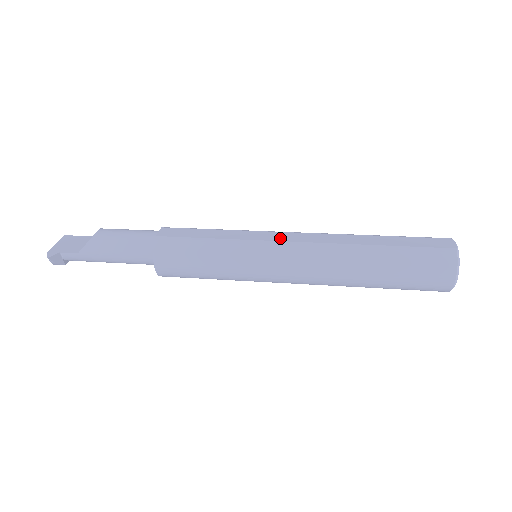
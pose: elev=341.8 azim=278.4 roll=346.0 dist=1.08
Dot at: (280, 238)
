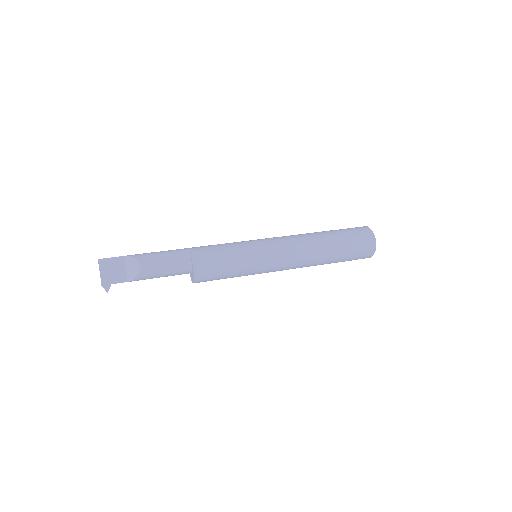
Dot at: (278, 257)
